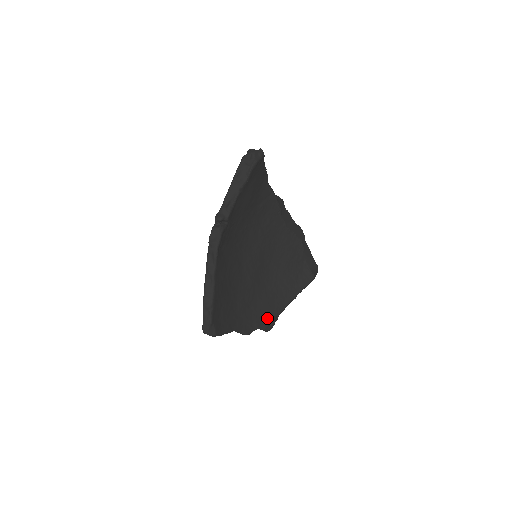
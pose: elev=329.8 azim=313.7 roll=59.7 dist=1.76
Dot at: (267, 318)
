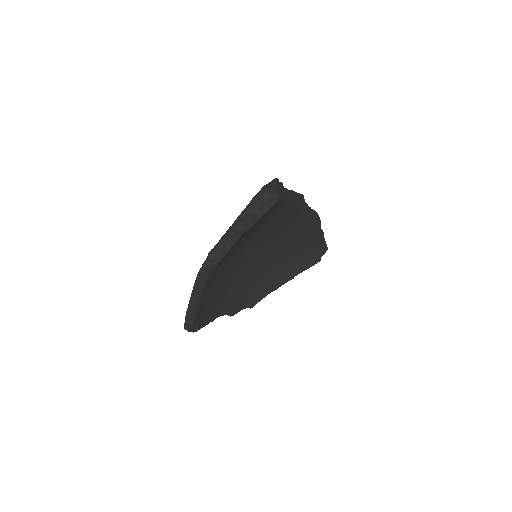
Dot at: (257, 298)
